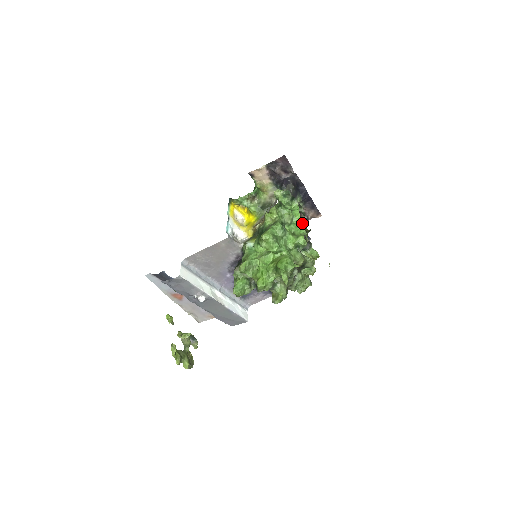
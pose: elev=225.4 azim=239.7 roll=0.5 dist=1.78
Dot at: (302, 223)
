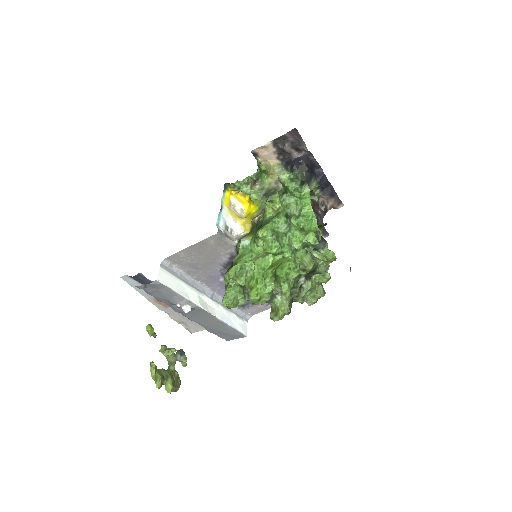
Dot at: (314, 215)
